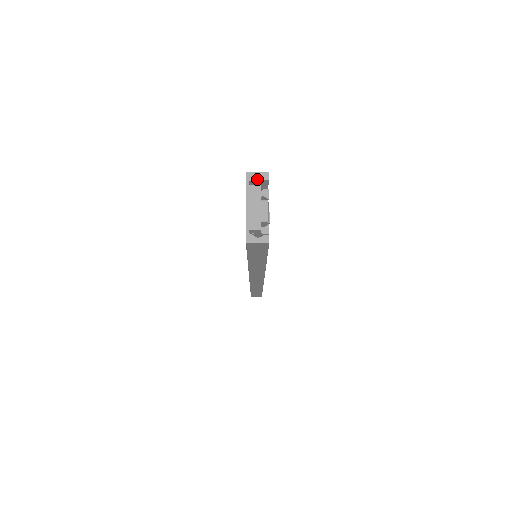
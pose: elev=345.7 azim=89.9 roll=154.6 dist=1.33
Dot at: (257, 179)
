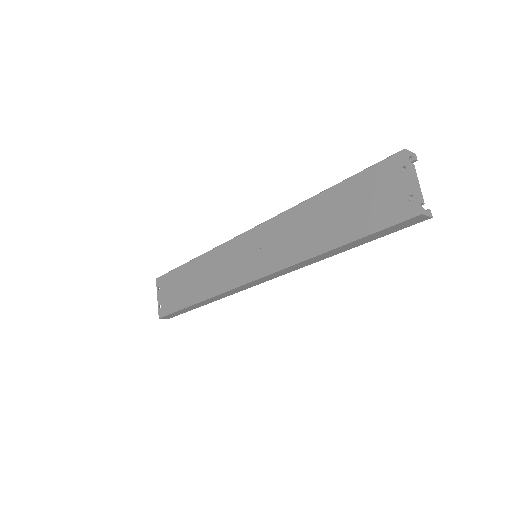
Dot at: occluded
